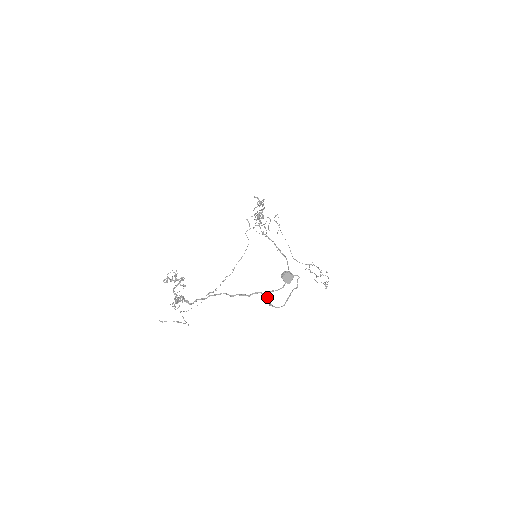
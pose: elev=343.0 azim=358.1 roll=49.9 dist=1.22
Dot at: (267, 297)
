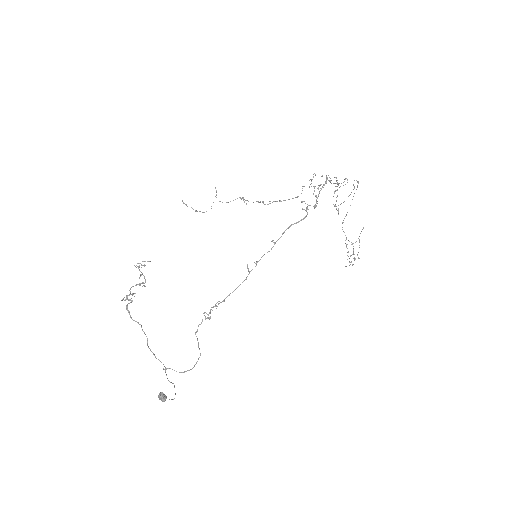
Dot at: (165, 369)
